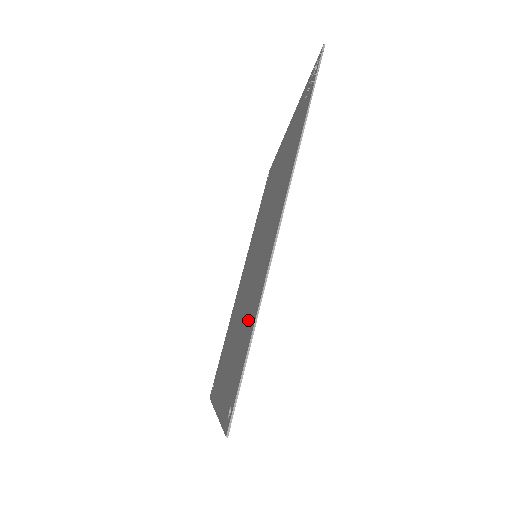
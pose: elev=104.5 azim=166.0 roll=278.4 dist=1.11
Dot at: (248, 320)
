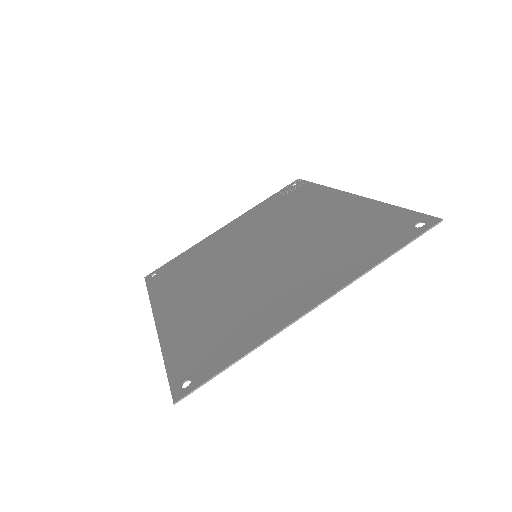
Dot at: (354, 226)
